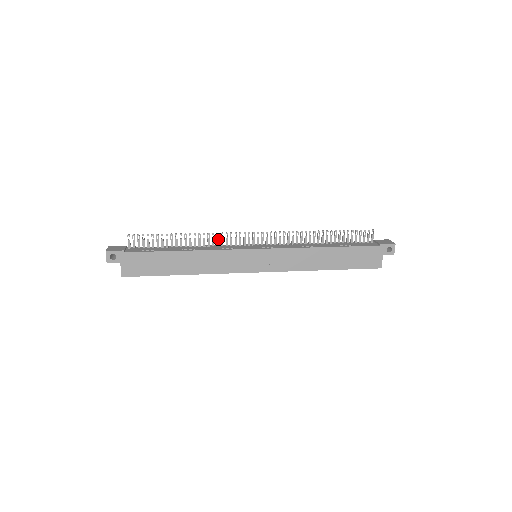
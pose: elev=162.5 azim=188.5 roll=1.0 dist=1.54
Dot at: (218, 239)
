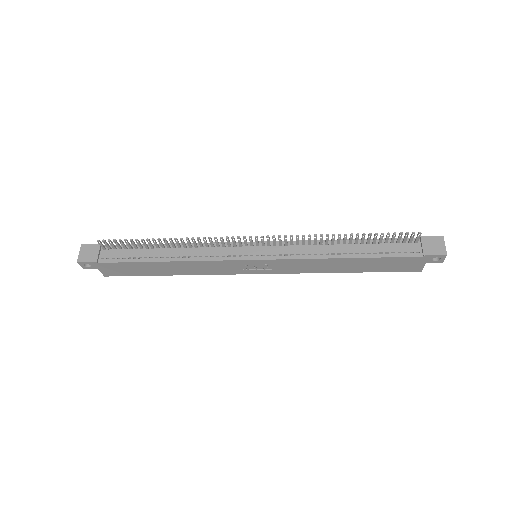
Dot at: (206, 242)
